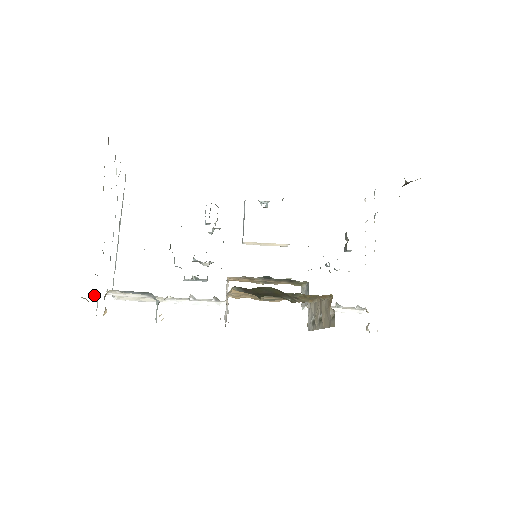
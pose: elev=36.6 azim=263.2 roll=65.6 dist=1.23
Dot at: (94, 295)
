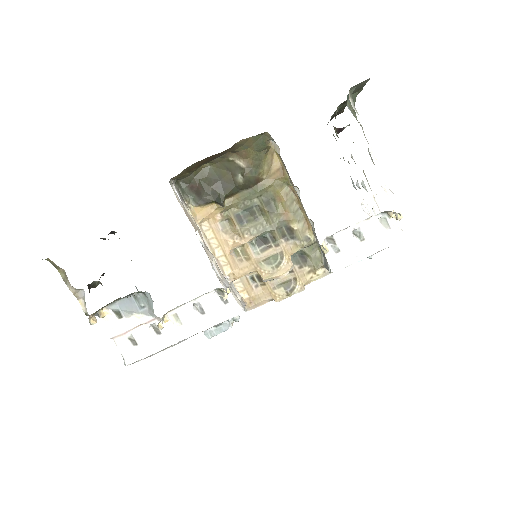
Dot at: (83, 300)
